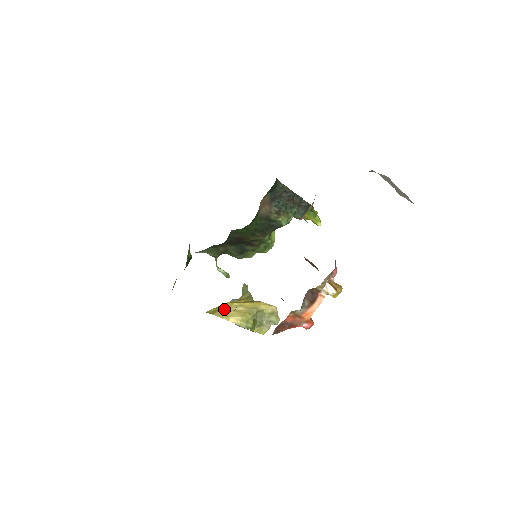
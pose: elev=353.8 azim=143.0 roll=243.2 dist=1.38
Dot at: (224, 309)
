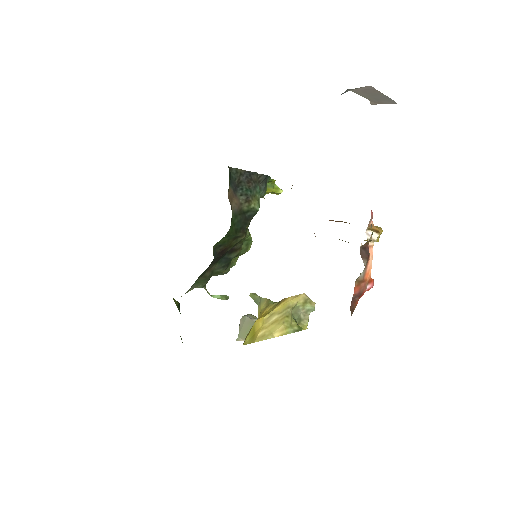
Dot at: (260, 329)
